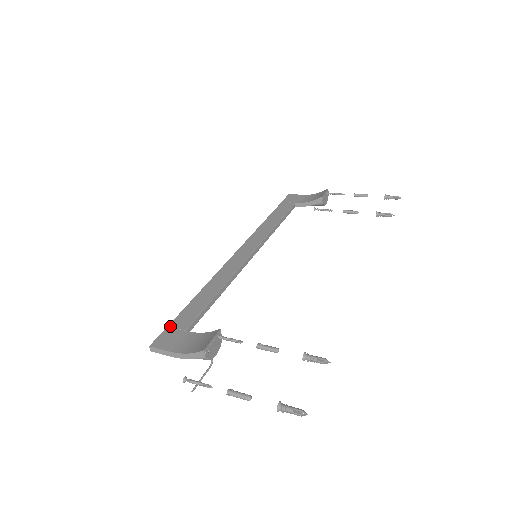
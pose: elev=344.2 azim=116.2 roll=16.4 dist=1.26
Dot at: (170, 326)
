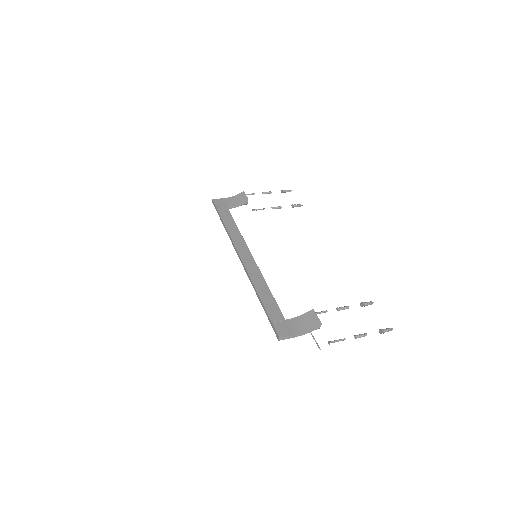
Dot at: (273, 321)
